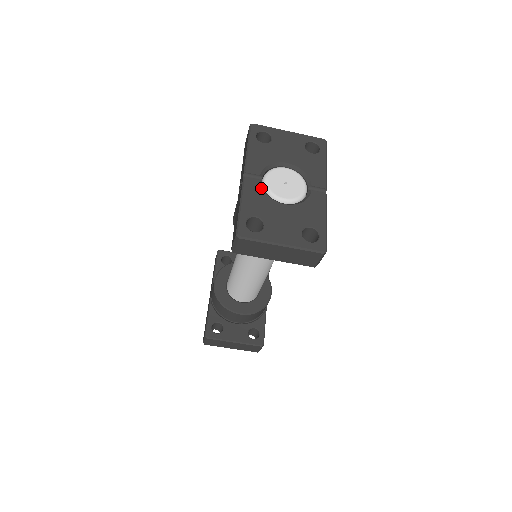
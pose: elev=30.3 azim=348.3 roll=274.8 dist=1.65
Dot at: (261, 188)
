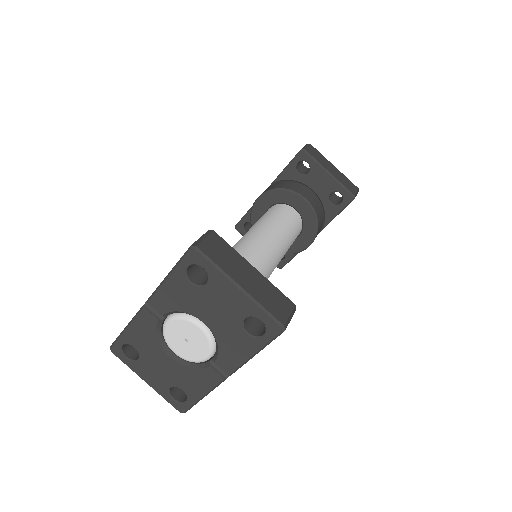
Dot at: (155, 328)
